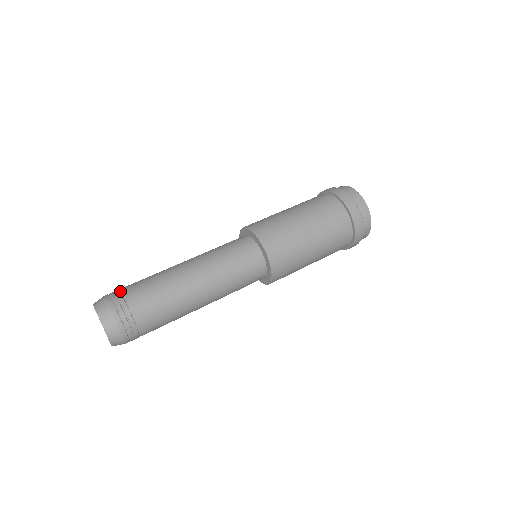
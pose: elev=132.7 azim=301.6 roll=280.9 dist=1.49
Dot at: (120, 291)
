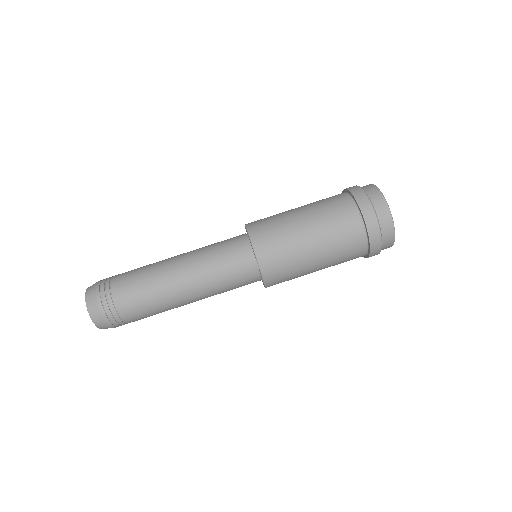
Dot at: (117, 311)
